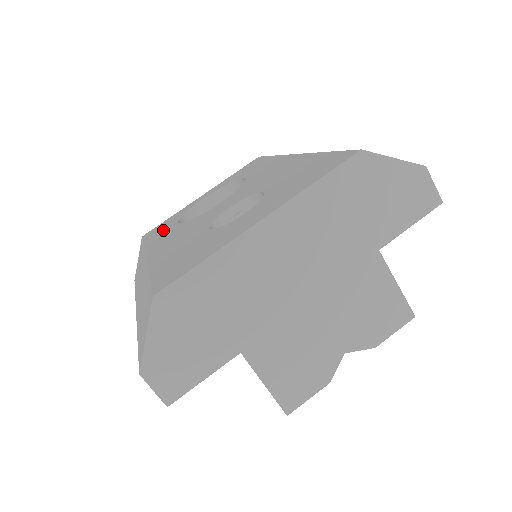
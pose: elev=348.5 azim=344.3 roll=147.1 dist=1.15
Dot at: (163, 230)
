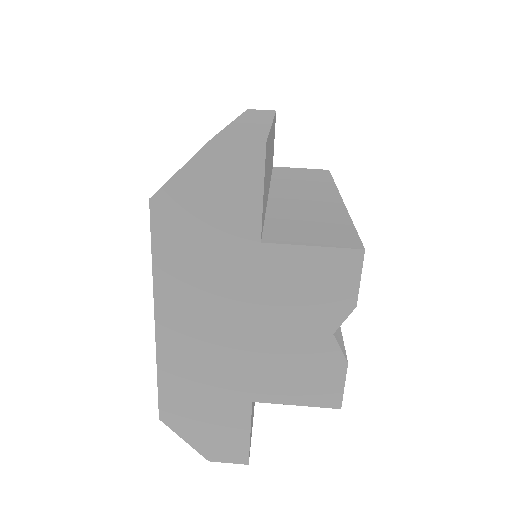
Dot at: occluded
